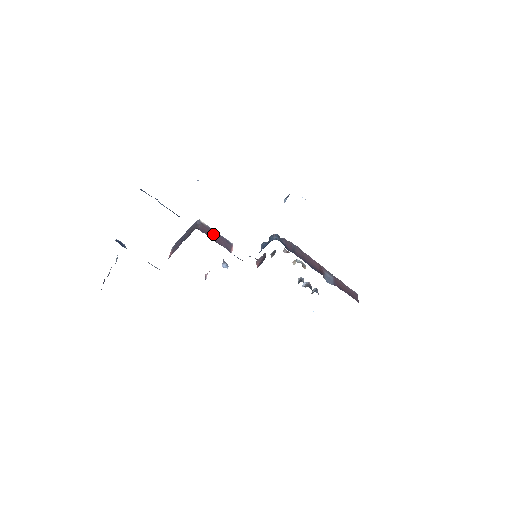
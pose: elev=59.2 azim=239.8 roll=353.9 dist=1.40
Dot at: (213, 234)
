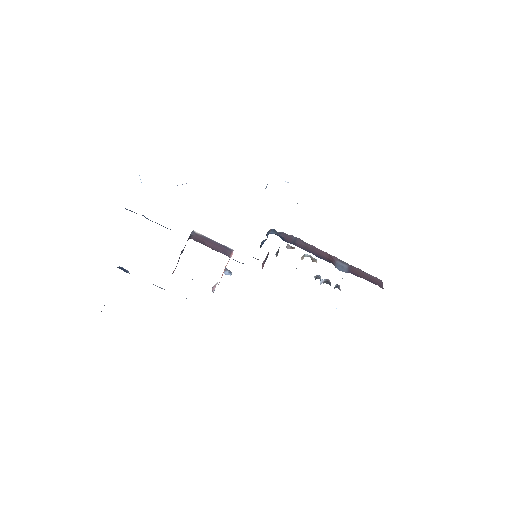
Dot at: (209, 242)
